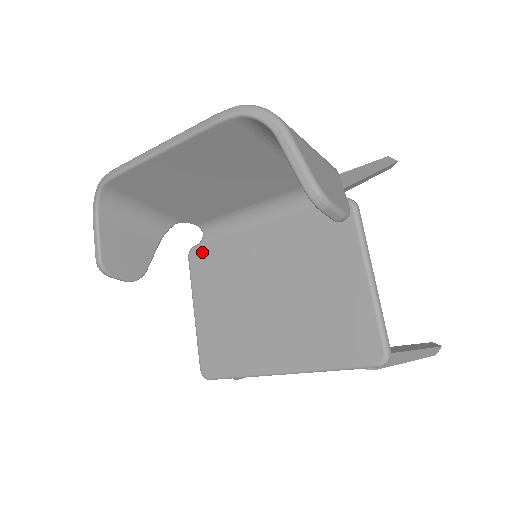
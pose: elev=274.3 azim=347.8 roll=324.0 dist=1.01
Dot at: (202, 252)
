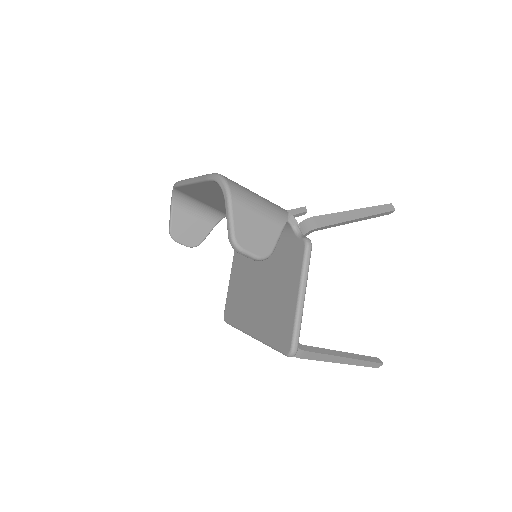
Dot at: occluded
